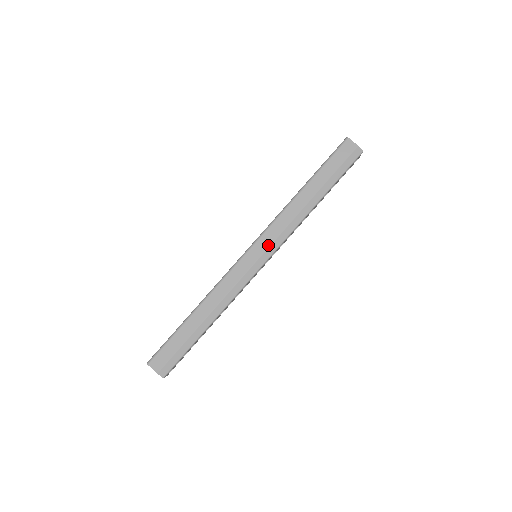
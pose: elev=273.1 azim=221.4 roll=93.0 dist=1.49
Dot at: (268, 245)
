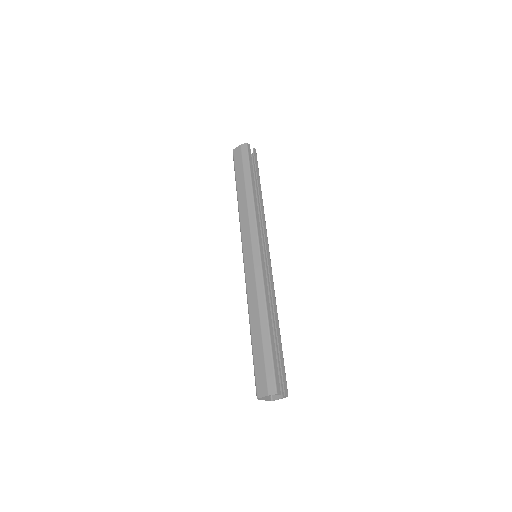
Dot at: (250, 239)
